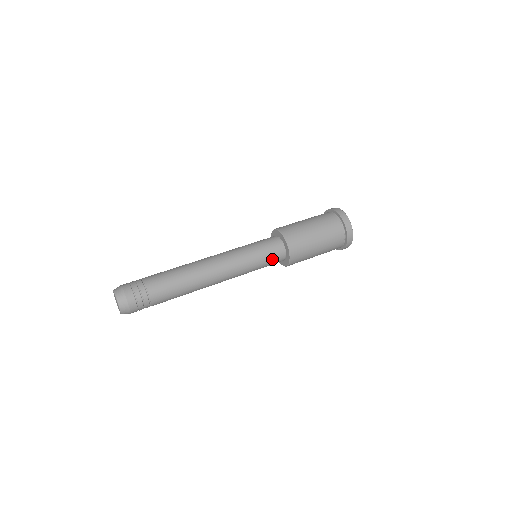
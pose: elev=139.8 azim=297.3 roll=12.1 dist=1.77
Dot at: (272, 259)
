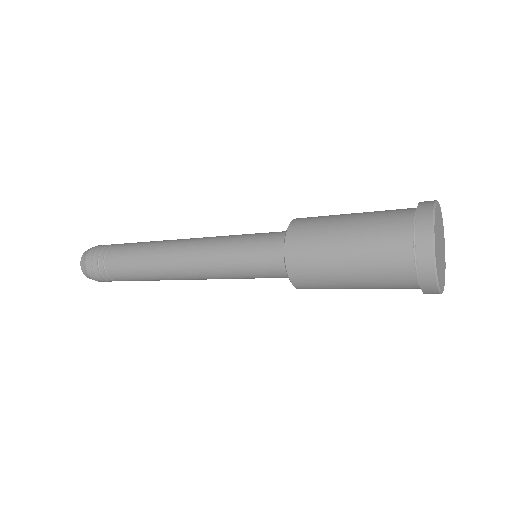
Dot at: (263, 260)
